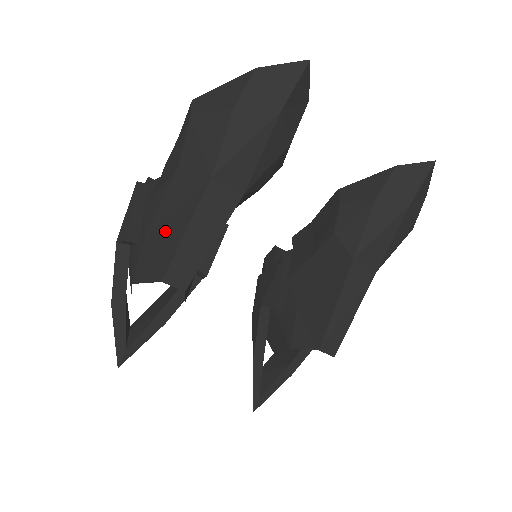
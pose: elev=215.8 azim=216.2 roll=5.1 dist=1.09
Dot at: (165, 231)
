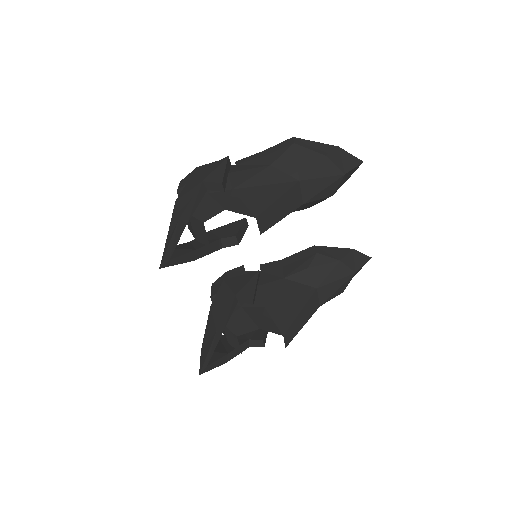
Dot at: (256, 193)
